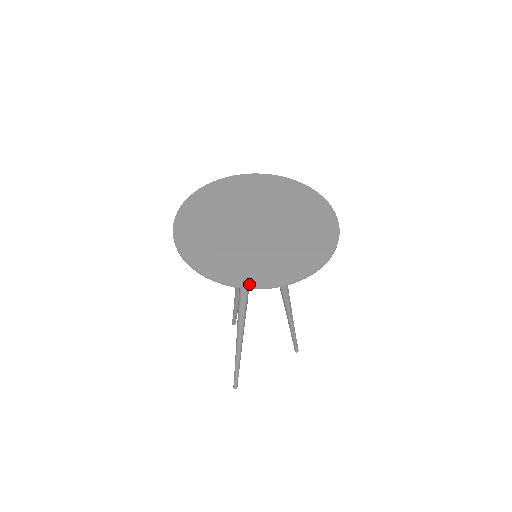
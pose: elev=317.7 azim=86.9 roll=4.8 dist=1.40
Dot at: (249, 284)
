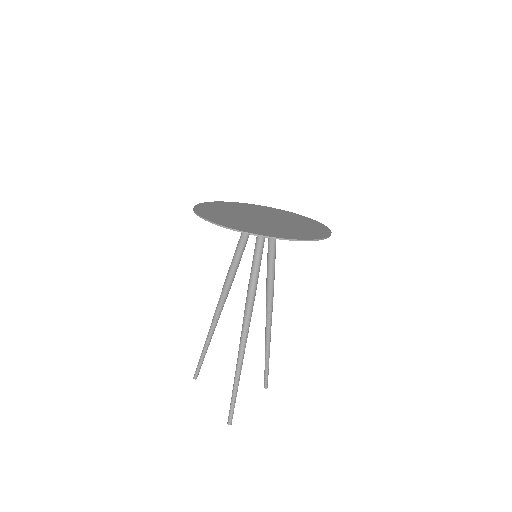
Dot at: (295, 238)
